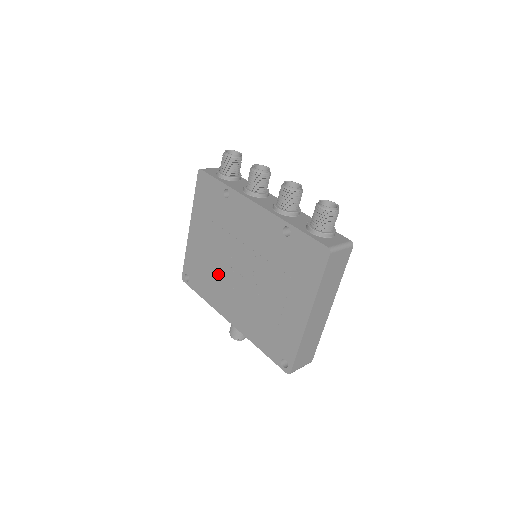
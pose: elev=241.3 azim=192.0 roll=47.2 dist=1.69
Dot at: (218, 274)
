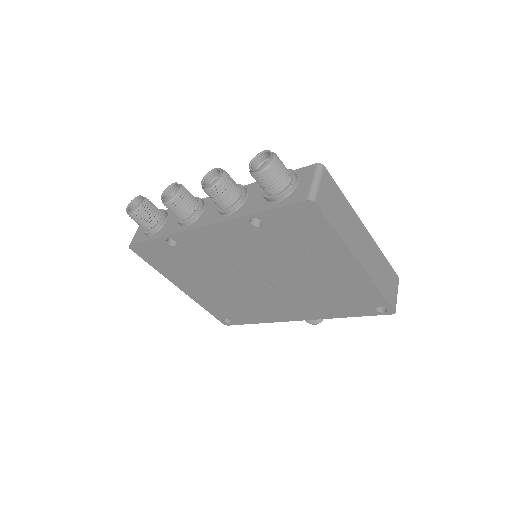
Dot at: (246, 299)
